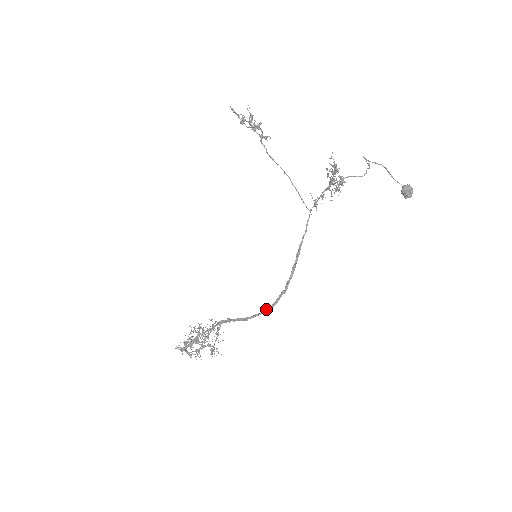
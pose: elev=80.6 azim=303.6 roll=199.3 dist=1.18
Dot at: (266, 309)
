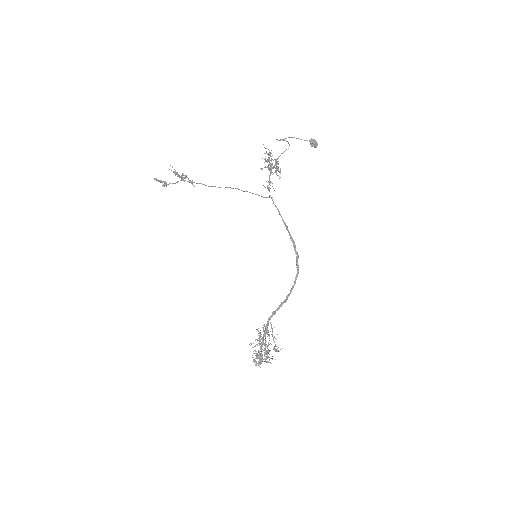
Dot at: (295, 279)
